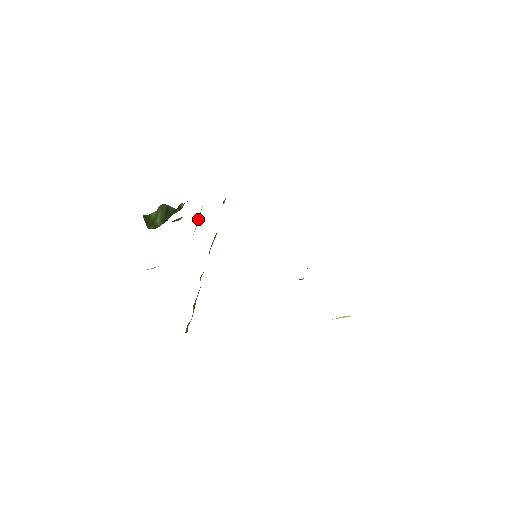
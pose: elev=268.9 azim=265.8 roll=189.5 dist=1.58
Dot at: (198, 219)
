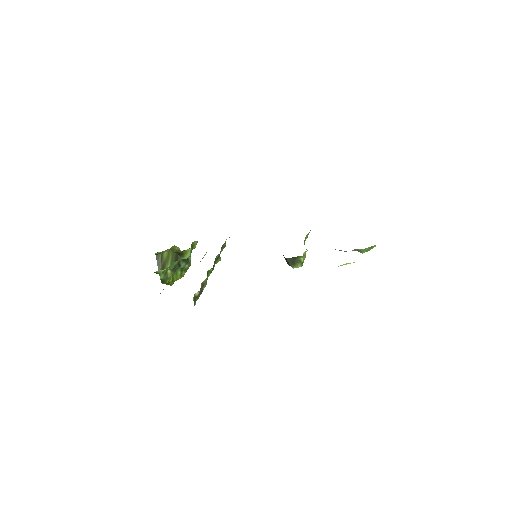
Dot at: occluded
